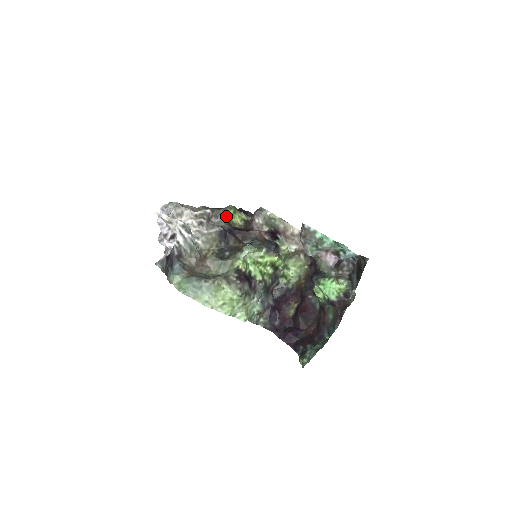
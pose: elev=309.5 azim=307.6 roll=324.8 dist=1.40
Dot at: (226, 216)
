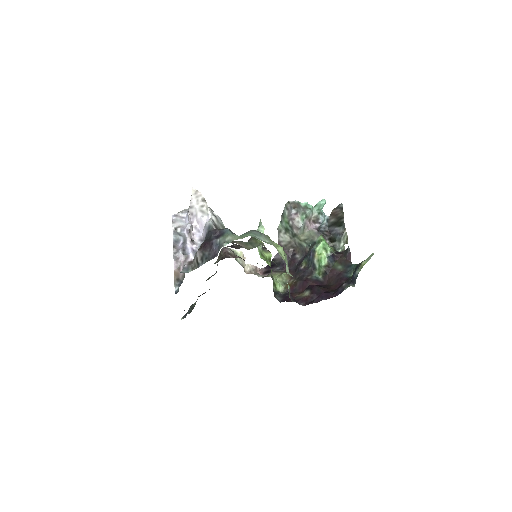
Dot at: occluded
